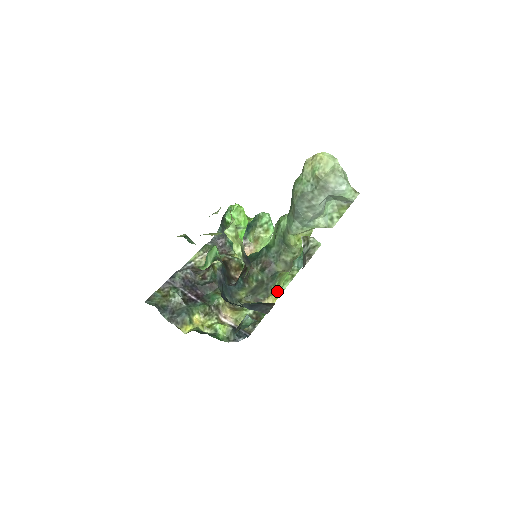
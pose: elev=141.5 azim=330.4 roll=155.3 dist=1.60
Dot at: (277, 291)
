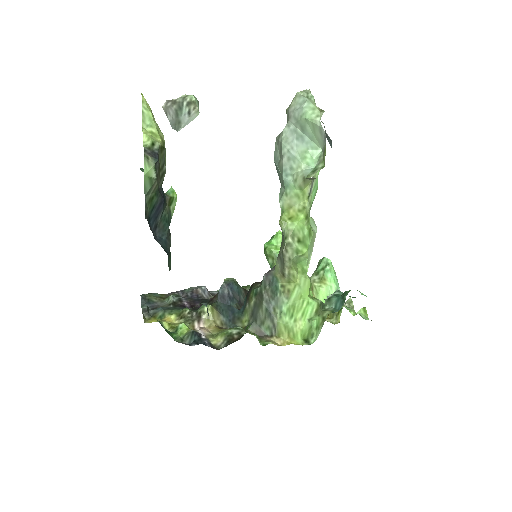
Dot at: (293, 331)
